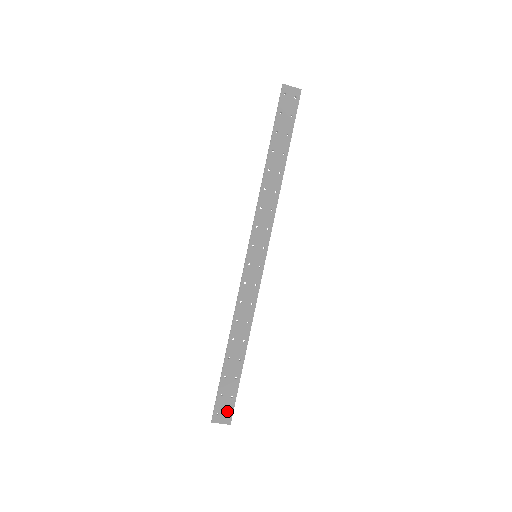
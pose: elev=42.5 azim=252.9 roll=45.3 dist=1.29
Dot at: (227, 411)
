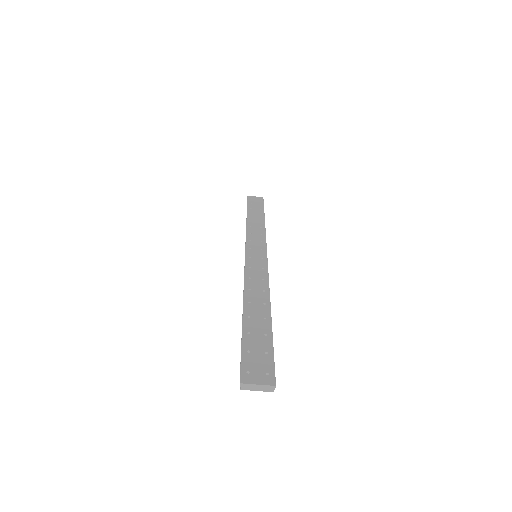
Dot at: (264, 369)
